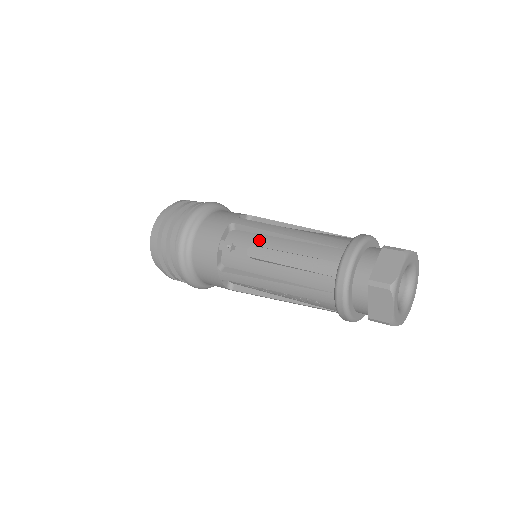
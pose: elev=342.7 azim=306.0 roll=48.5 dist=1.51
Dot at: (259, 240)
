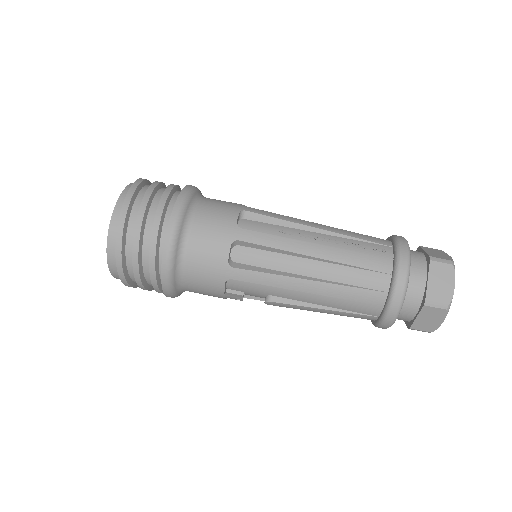
Dot at: (273, 292)
